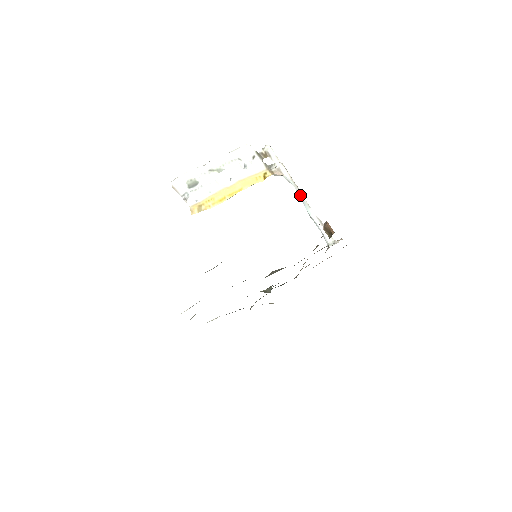
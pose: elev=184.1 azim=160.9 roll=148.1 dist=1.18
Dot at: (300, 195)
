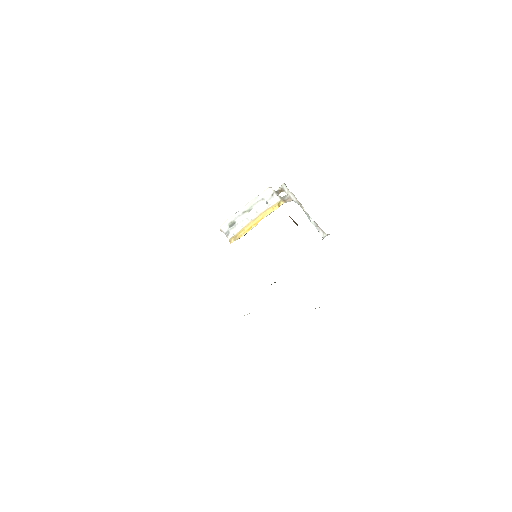
Dot at: (303, 210)
